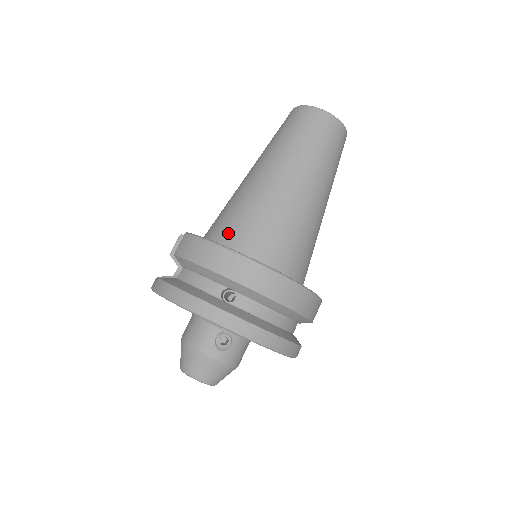
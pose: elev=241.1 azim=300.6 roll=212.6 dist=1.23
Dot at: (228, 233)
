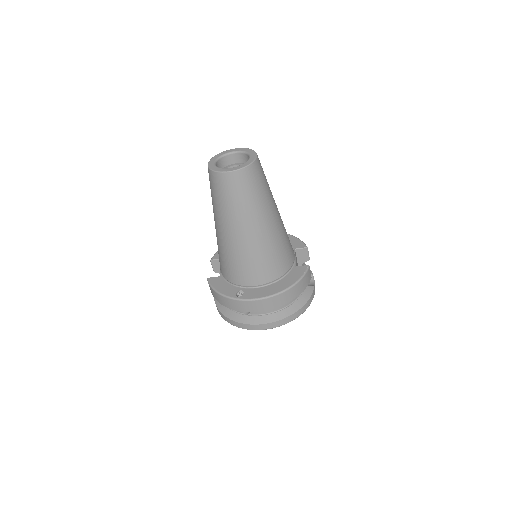
Dot at: (226, 273)
